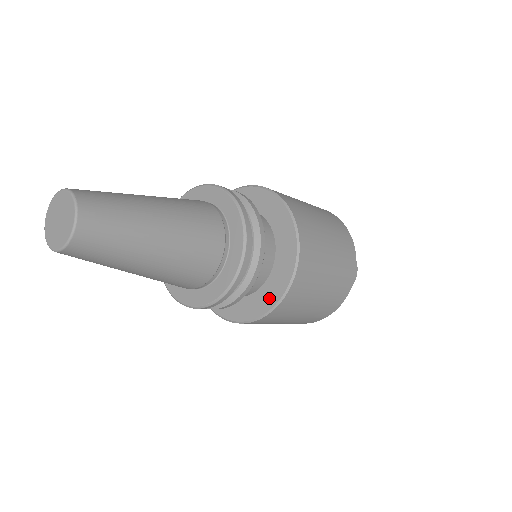
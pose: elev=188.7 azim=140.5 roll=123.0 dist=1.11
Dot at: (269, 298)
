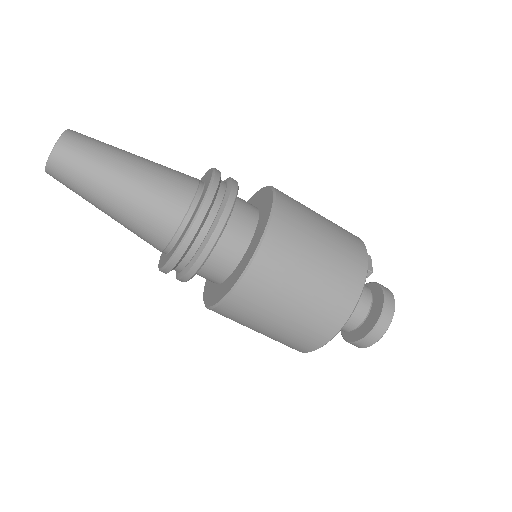
Dot at: (263, 222)
